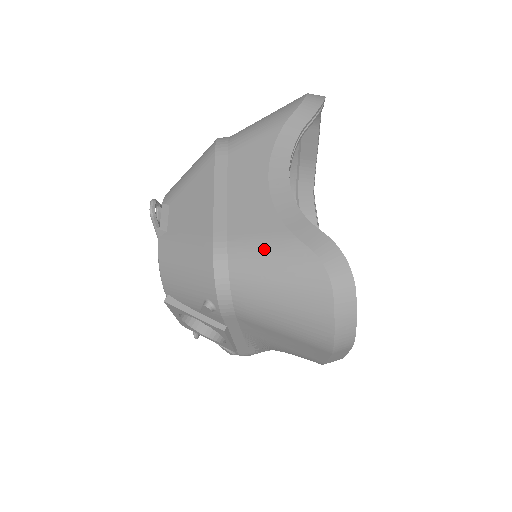
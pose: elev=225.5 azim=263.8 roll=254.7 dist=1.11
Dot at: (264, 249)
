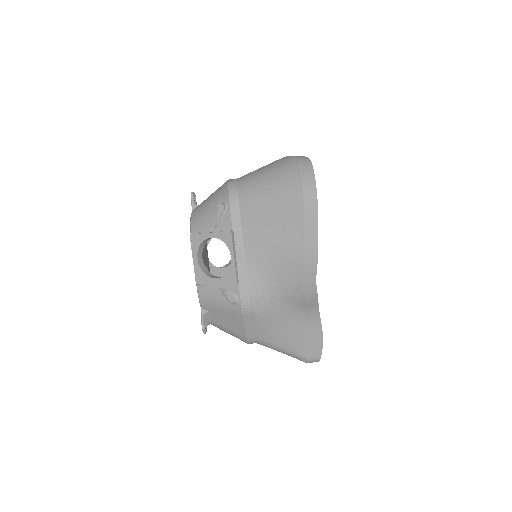
Dot at: (259, 169)
